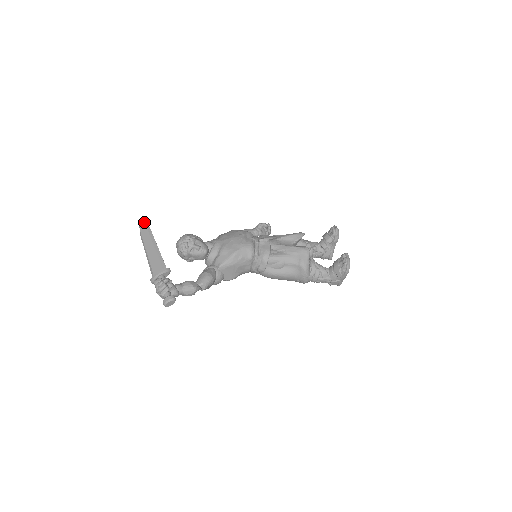
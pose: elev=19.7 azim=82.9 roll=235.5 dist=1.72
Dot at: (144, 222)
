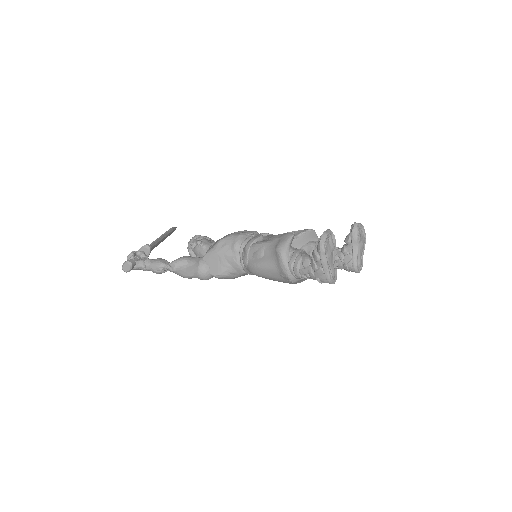
Dot at: occluded
